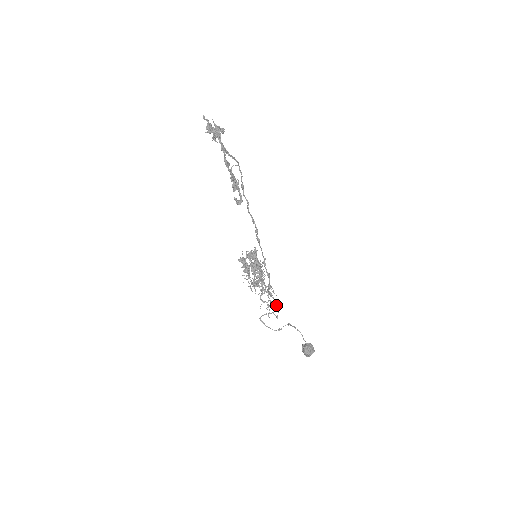
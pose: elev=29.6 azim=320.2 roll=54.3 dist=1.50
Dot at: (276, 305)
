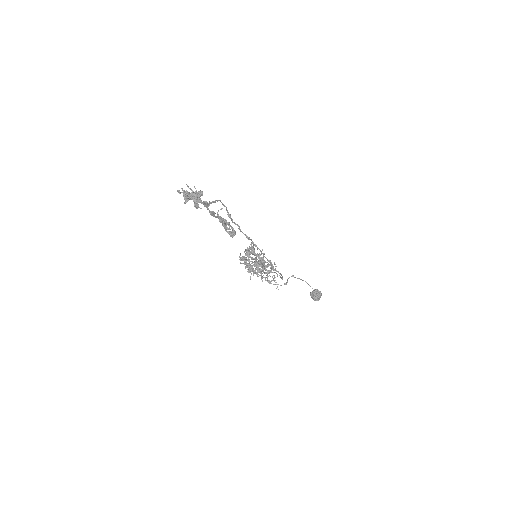
Dot at: (280, 274)
